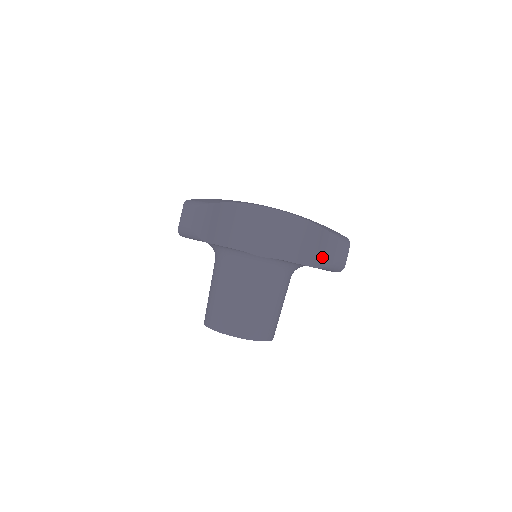
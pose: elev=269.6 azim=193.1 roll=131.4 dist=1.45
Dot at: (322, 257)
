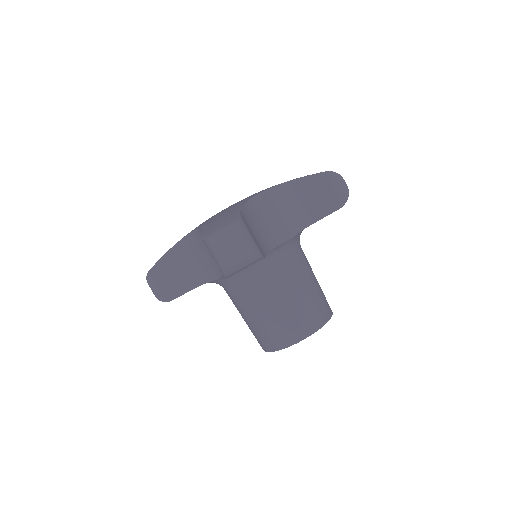
Dot at: occluded
